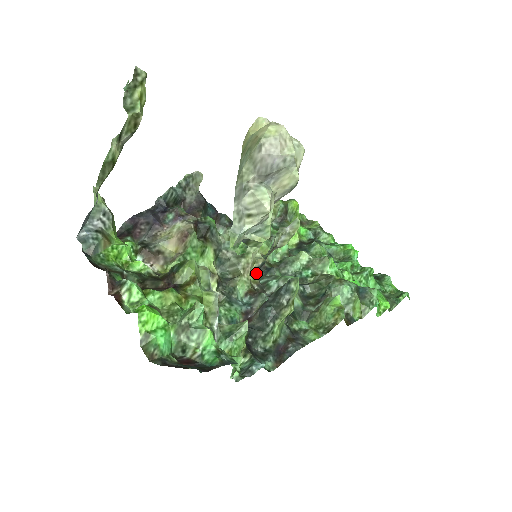
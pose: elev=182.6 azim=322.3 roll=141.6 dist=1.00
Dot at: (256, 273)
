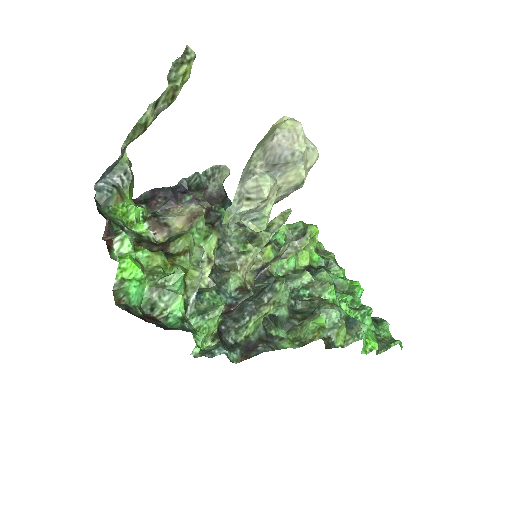
Dot at: (253, 275)
